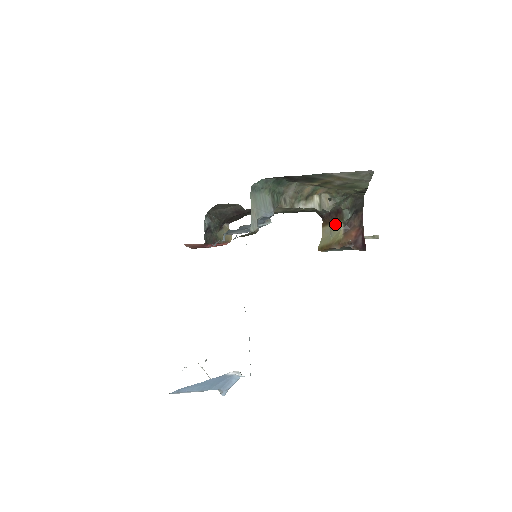
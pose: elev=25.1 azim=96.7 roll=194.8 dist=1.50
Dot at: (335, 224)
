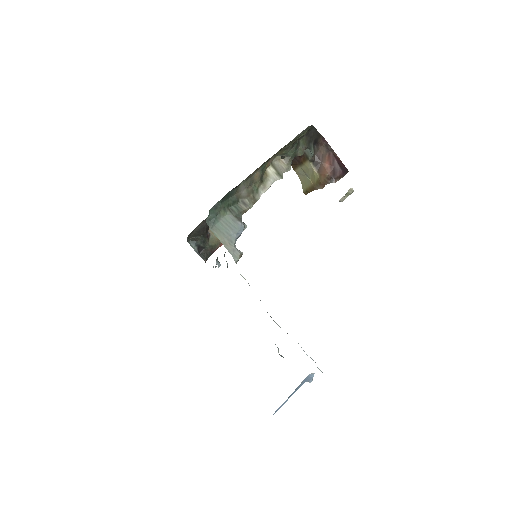
Dot at: (304, 165)
